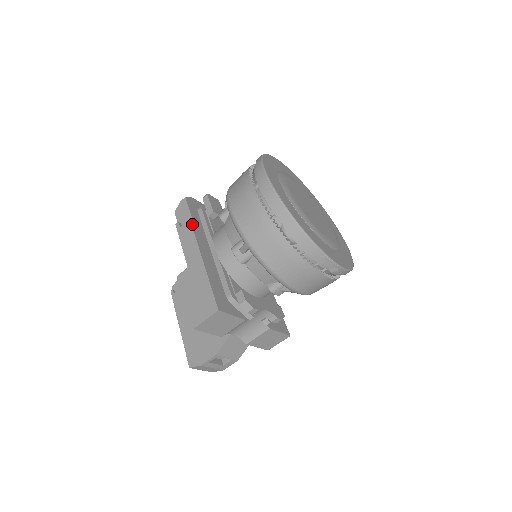
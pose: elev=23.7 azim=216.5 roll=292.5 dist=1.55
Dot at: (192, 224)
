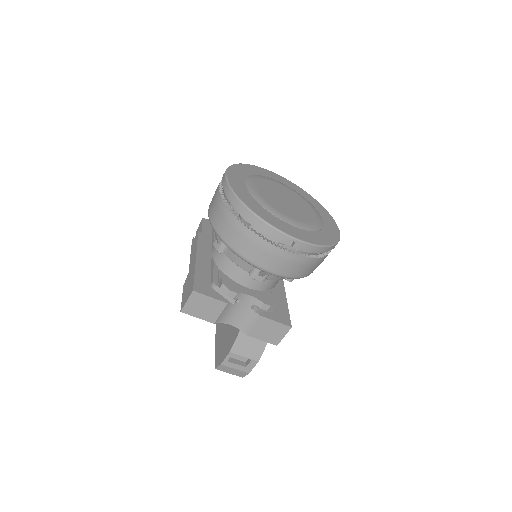
Dot at: (199, 235)
